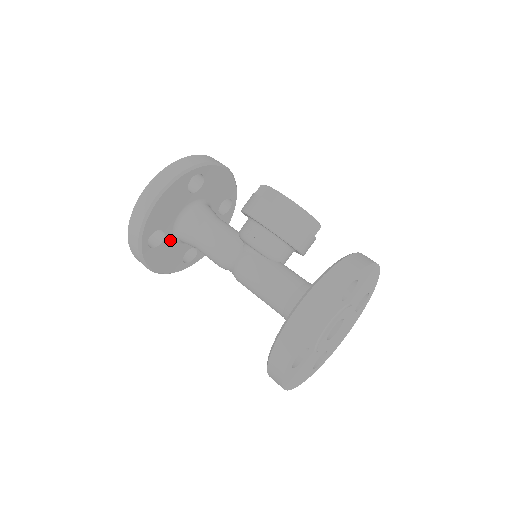
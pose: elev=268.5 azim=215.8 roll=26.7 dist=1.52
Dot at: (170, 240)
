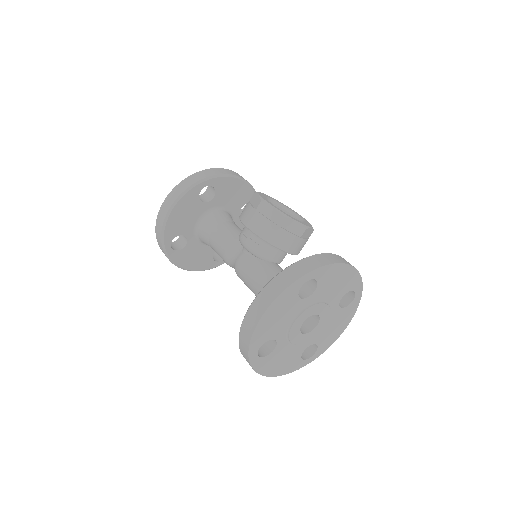
Dot at: (194, 243)
